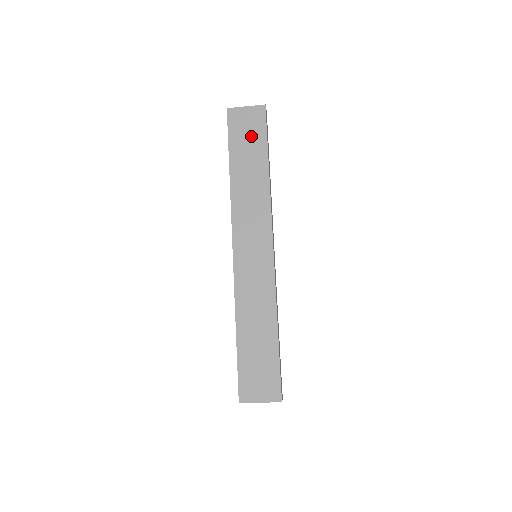
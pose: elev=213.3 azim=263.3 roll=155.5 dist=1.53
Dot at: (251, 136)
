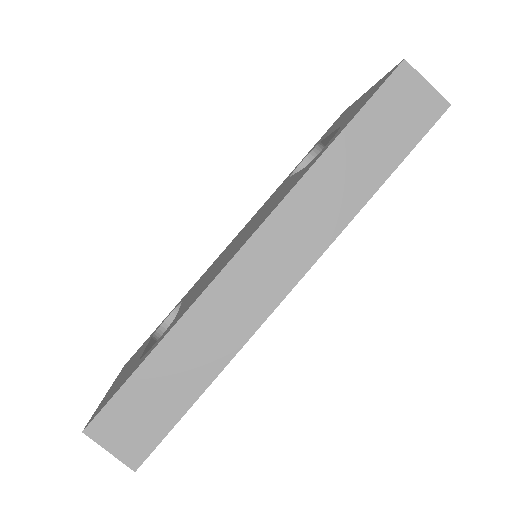
Dot at: (397, 127)
